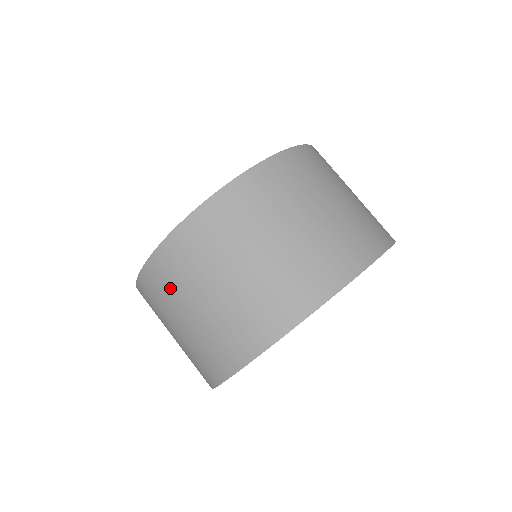
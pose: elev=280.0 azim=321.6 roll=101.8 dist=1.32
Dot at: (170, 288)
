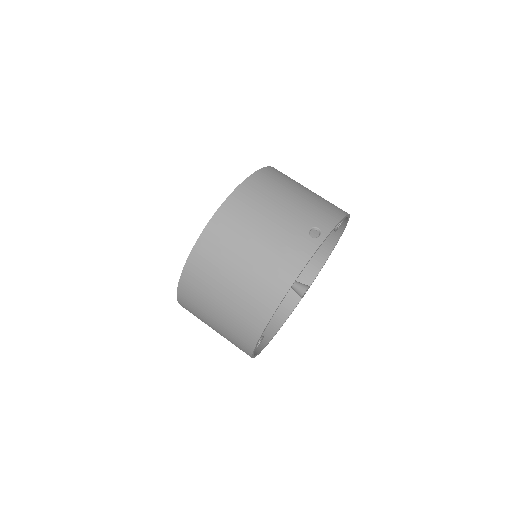
Dot at: occluded
